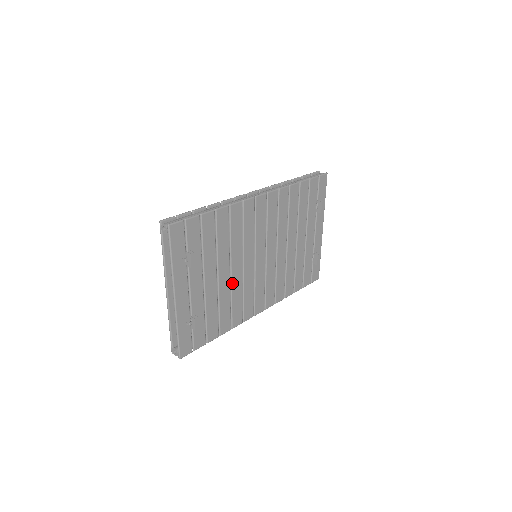
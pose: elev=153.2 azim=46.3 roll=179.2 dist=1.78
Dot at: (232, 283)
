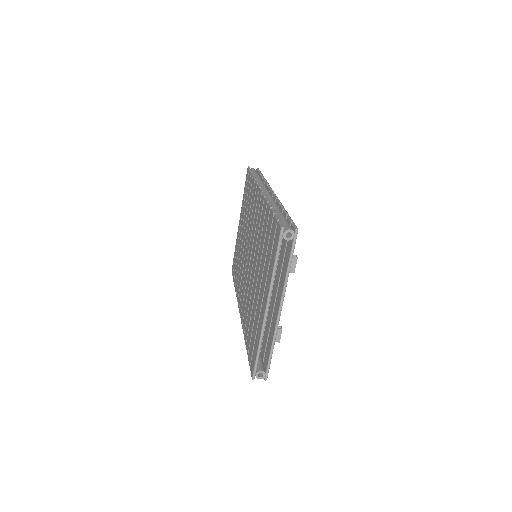
Dot at: occluded
